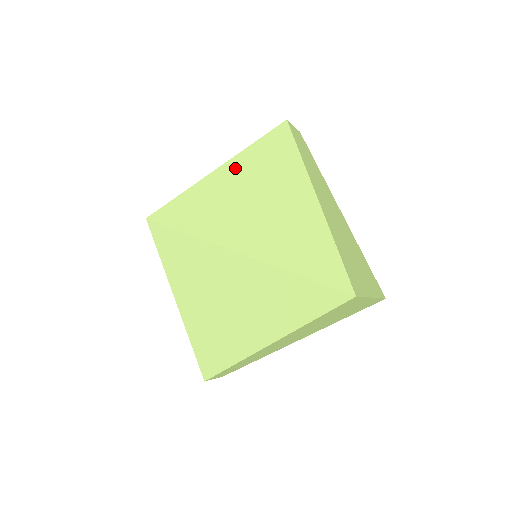
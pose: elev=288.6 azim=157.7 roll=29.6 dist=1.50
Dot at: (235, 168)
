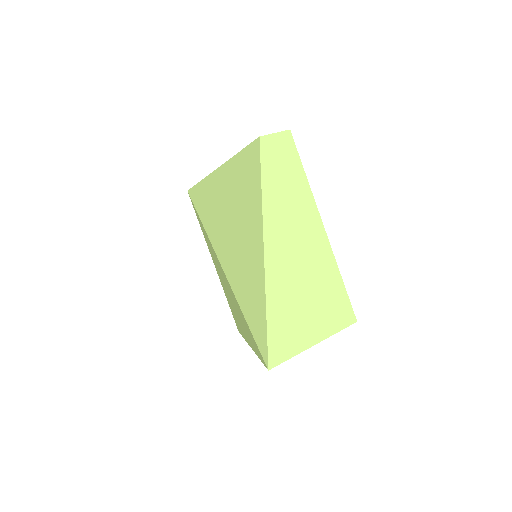
Dot at: (228, 175)
